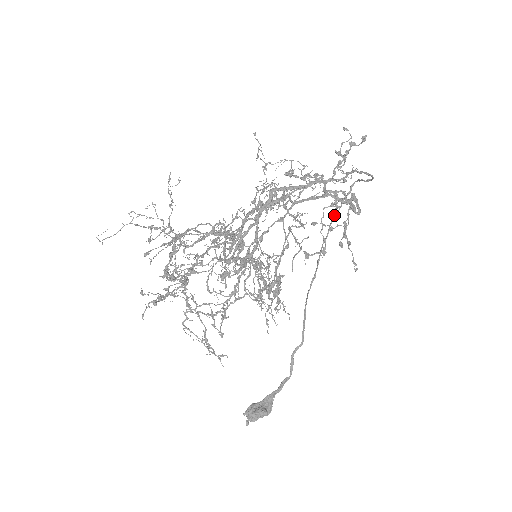
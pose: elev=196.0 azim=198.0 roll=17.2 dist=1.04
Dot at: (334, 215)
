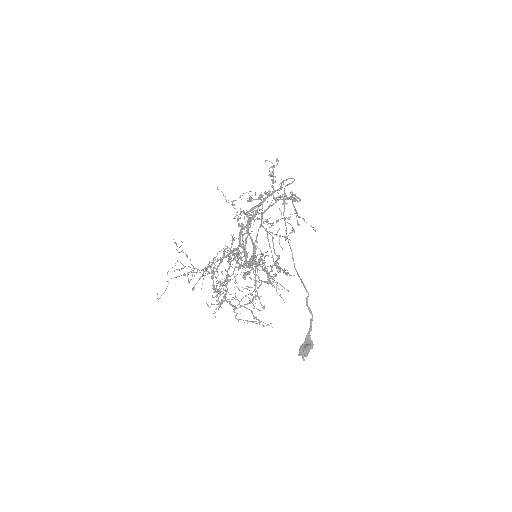
Dot at: (283, 213)
